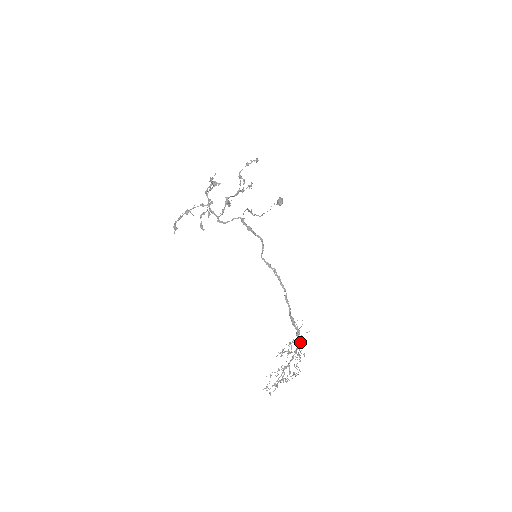
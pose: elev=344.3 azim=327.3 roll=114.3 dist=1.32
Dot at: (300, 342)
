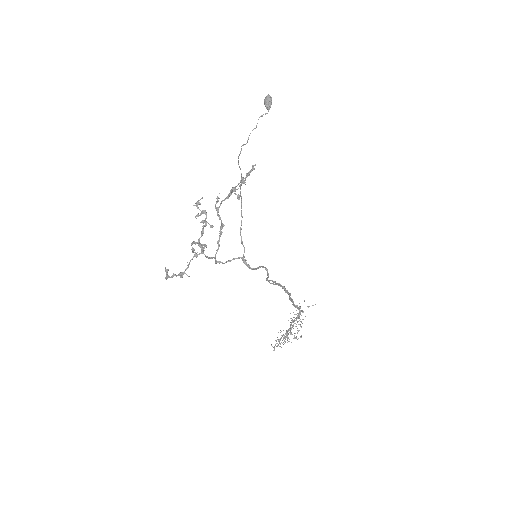
Dot at: occluded
